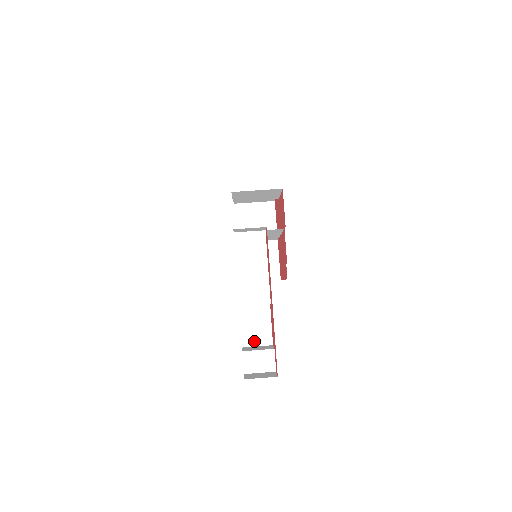
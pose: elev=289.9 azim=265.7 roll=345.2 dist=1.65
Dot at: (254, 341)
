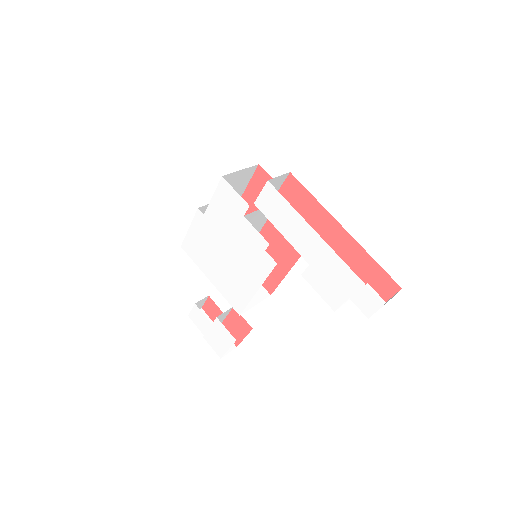
Dot at: occluded
